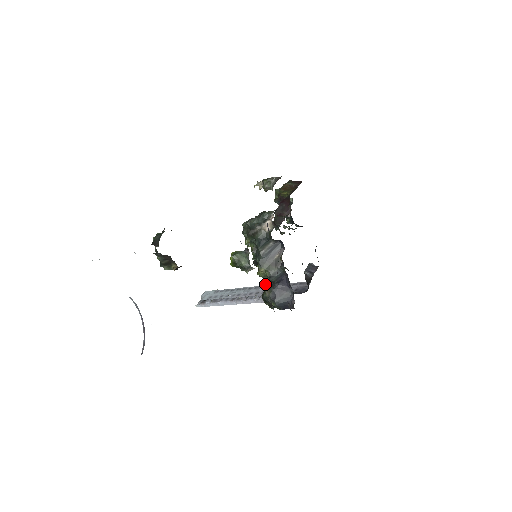
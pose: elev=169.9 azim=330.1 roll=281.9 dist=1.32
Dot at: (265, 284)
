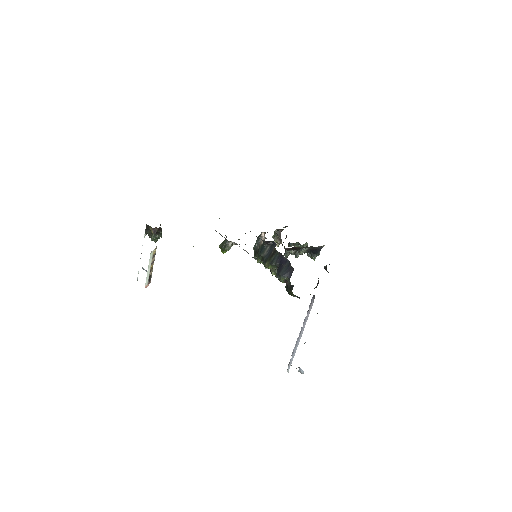
Dot at: occluded
